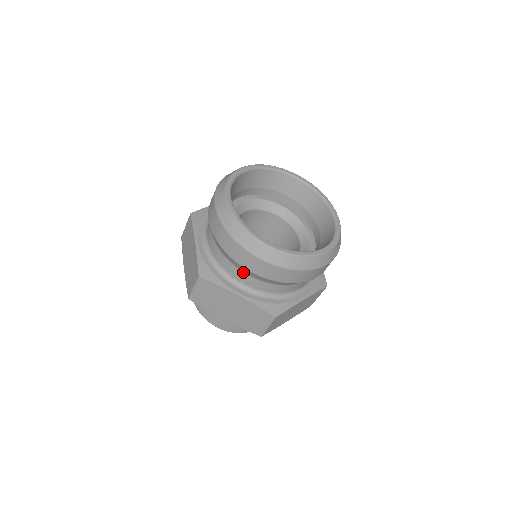
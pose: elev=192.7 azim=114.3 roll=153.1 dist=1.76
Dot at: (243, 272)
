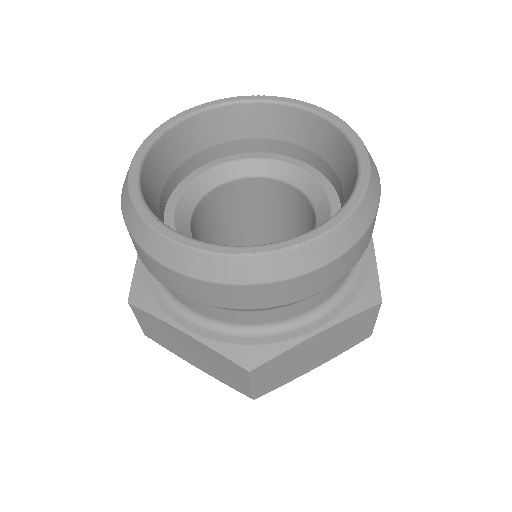
Dot at: occluded
